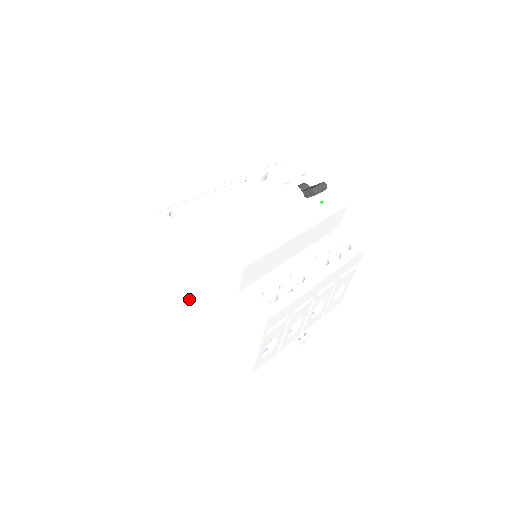
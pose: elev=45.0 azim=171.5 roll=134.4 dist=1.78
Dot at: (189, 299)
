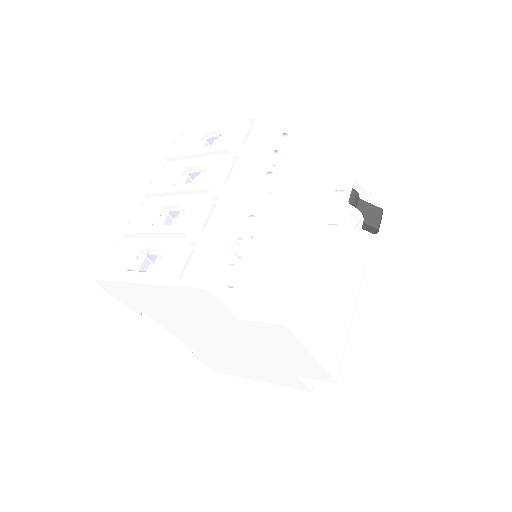
Dot at: (174, 326)
